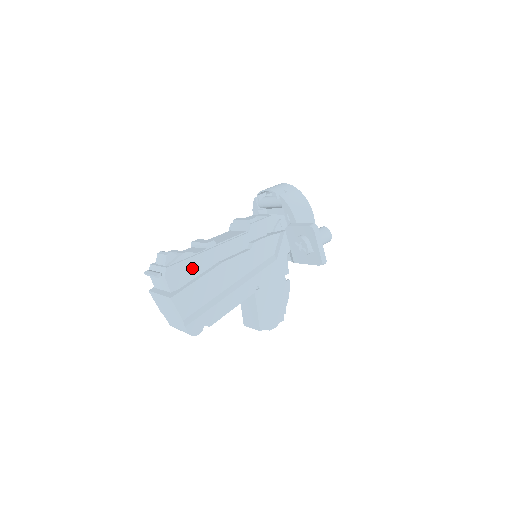
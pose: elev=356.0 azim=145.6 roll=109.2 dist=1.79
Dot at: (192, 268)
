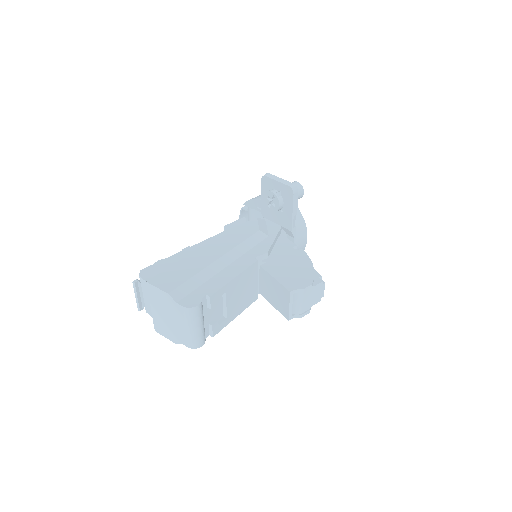
Dot at: (170, 265)
